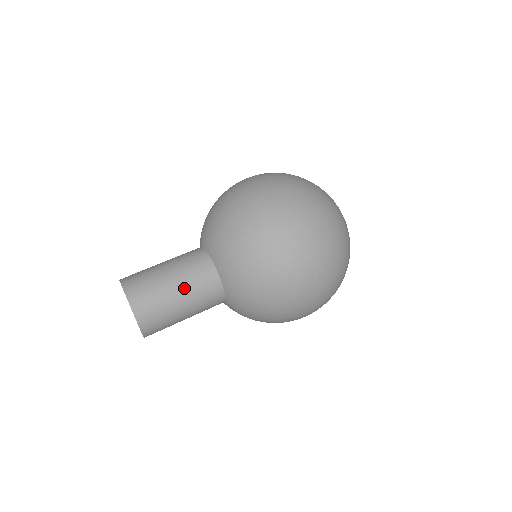
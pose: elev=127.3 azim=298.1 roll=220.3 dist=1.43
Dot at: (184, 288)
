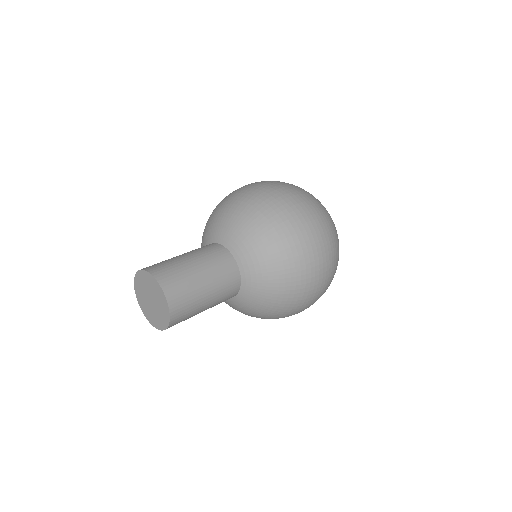
Dot at: (206, 269)
